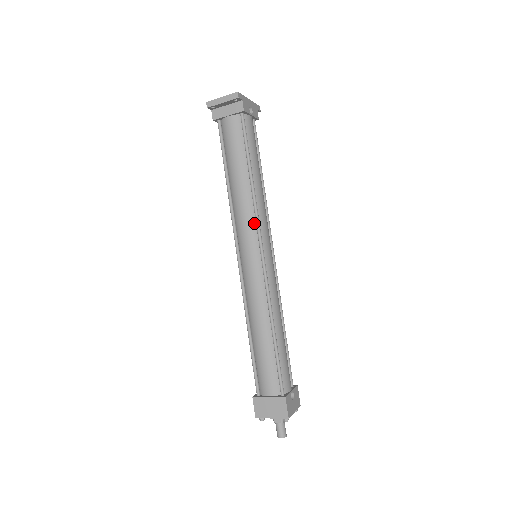
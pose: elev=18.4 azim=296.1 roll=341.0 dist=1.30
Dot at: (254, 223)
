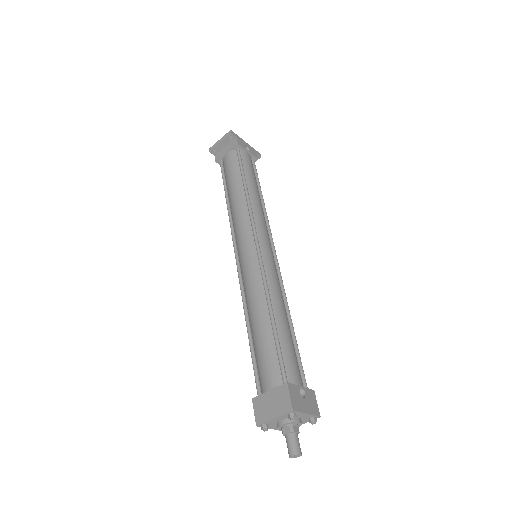
Dot at: (249, 221)
